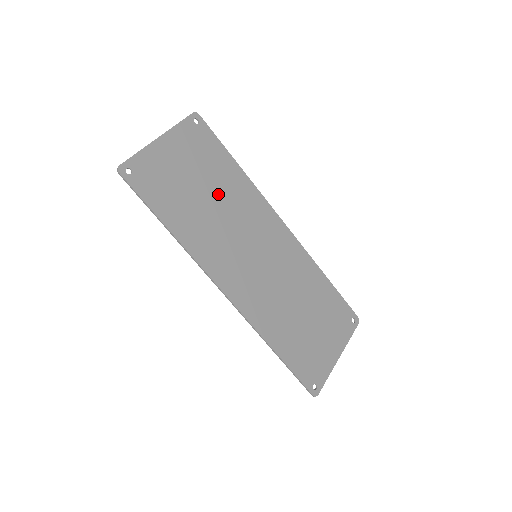
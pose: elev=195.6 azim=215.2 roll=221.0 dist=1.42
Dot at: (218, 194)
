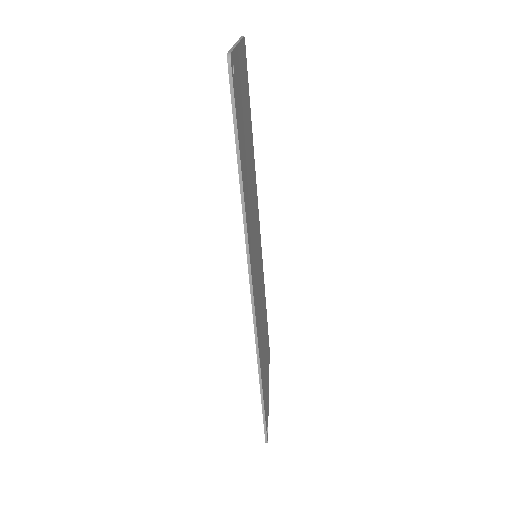
Dot at: (250, 160)
